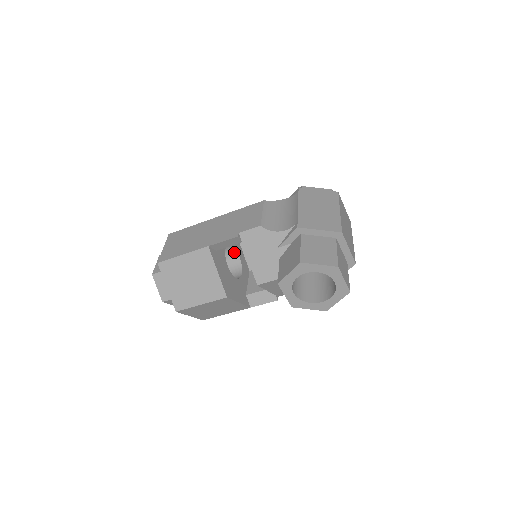
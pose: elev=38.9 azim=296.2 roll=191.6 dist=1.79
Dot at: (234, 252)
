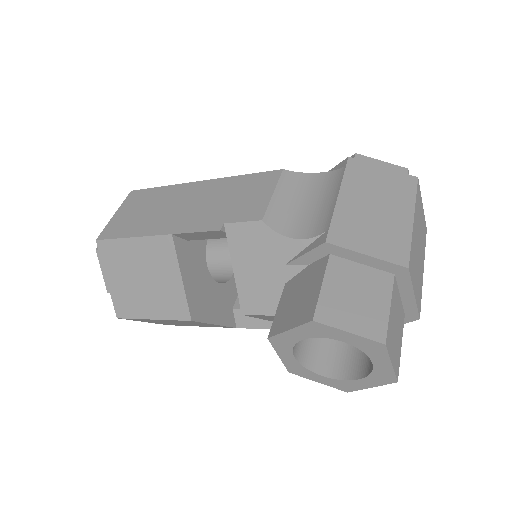
Dot at: occluded
